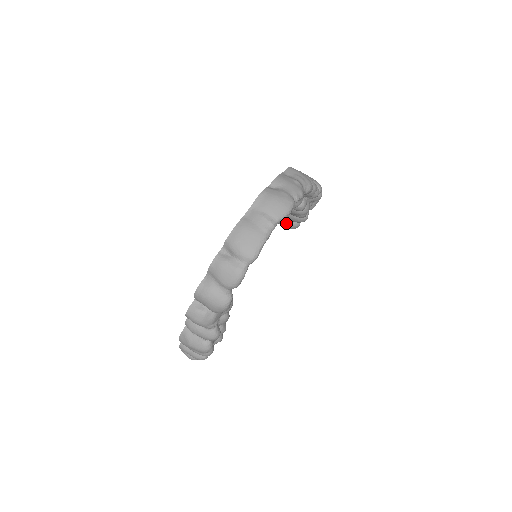
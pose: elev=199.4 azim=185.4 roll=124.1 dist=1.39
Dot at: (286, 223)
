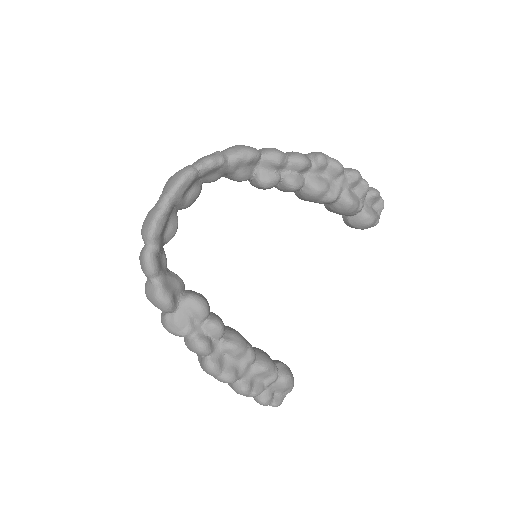
Dot at: (352, 222)
